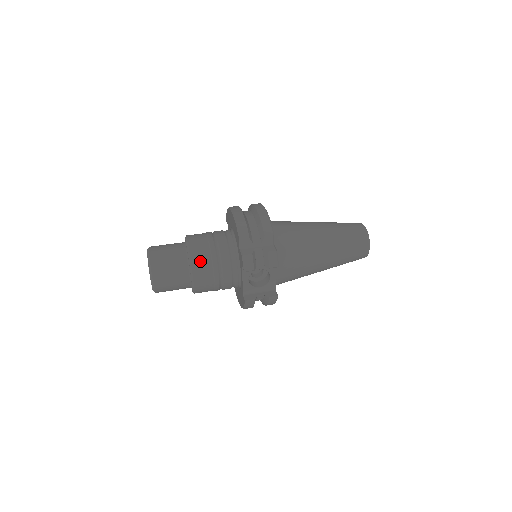
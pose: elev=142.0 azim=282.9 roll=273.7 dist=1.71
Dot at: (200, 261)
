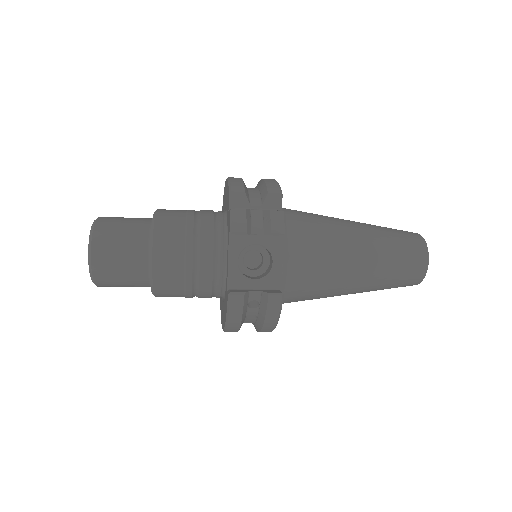
Dot at: (168, 228)
